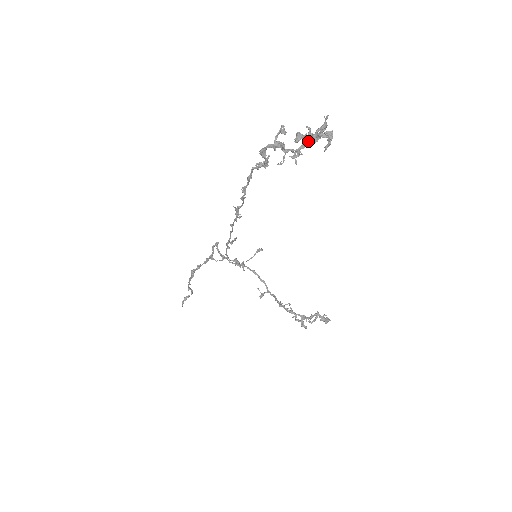
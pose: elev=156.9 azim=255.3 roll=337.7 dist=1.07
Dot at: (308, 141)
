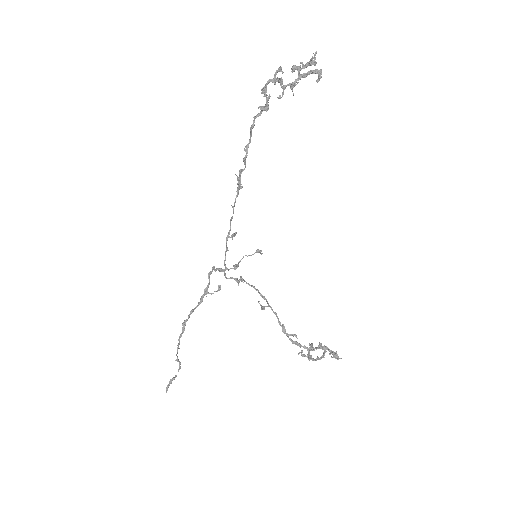
Dot at: (302, 68)
